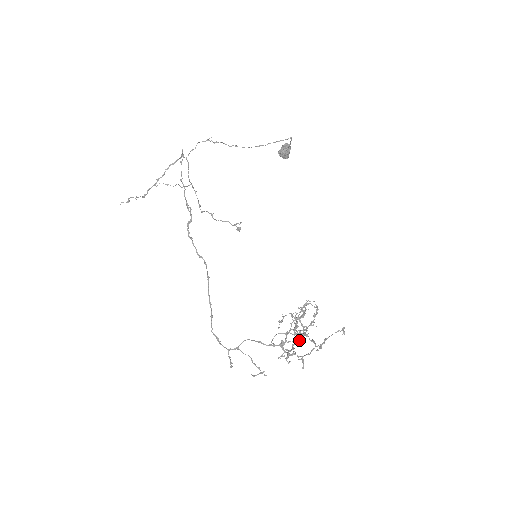
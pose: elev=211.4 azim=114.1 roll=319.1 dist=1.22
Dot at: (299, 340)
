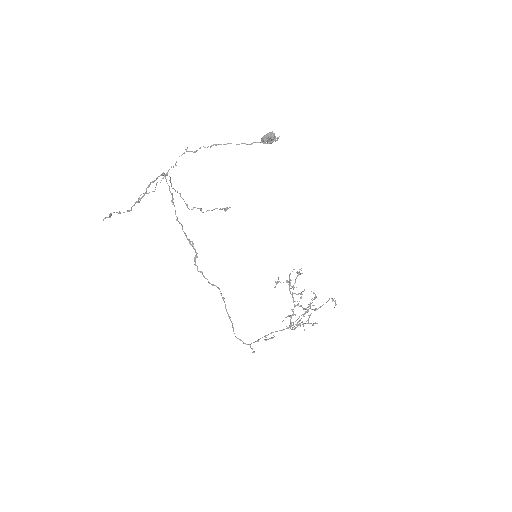
Dot at: occluded
